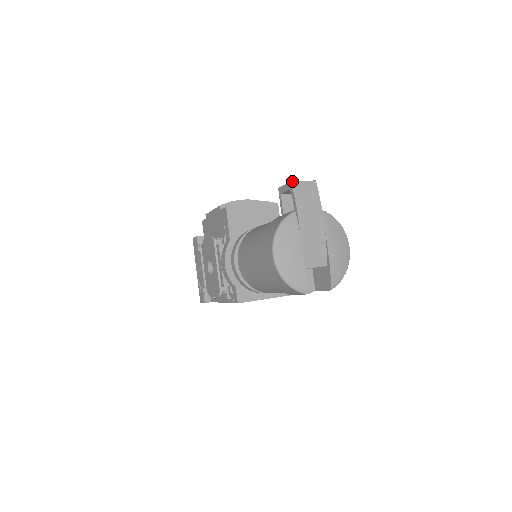
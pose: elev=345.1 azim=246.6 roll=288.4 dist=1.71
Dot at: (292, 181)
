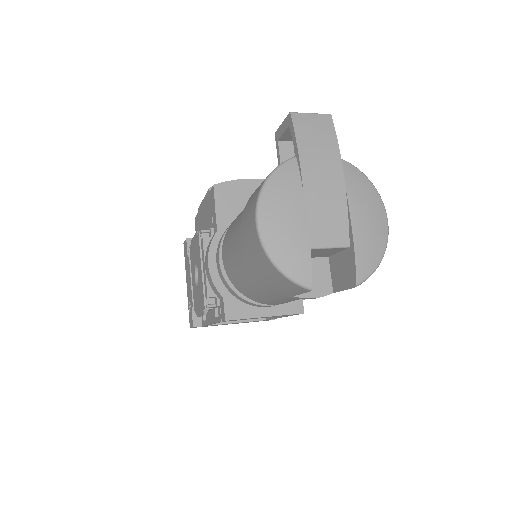
Dot at: (292, 112)
